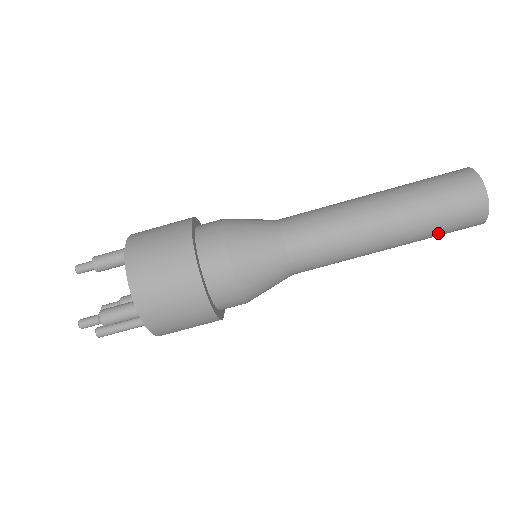
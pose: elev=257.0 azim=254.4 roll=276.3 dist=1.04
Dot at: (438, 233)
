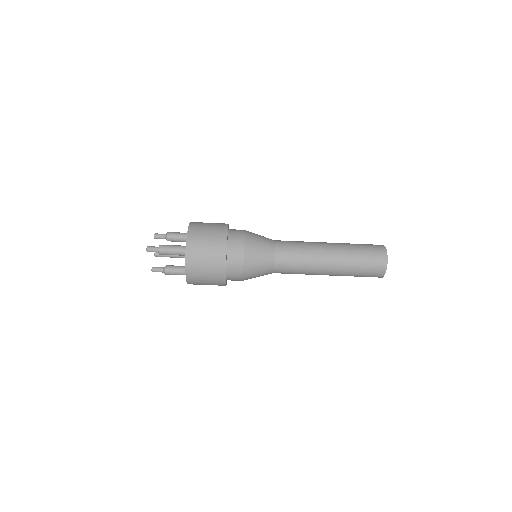
Dot at: occluded
